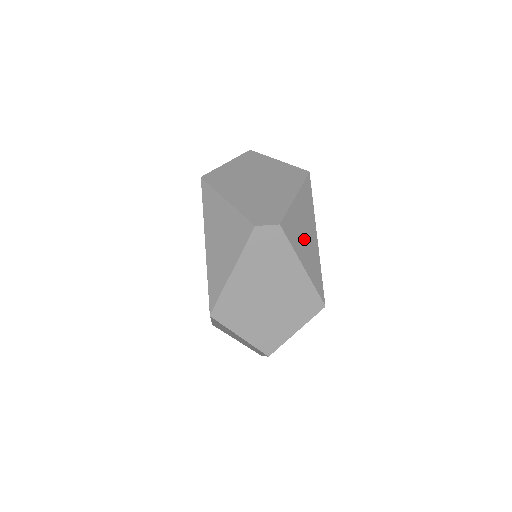
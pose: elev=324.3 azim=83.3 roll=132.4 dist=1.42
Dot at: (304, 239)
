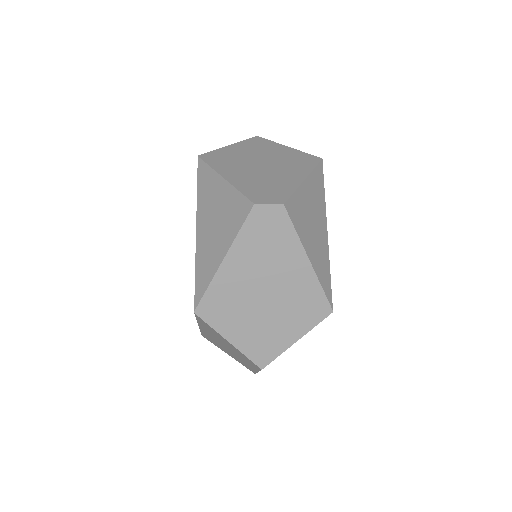
Dot at: (312, 229)
